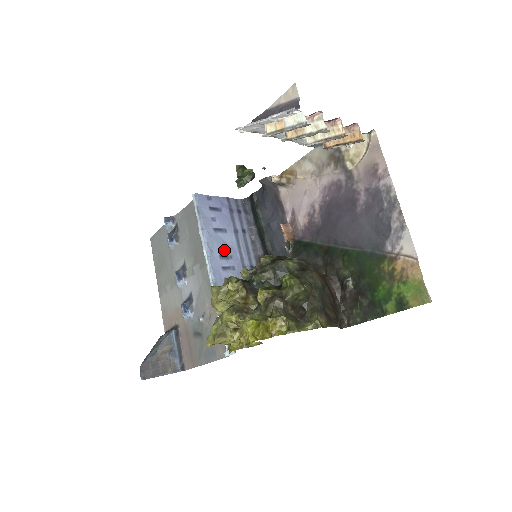
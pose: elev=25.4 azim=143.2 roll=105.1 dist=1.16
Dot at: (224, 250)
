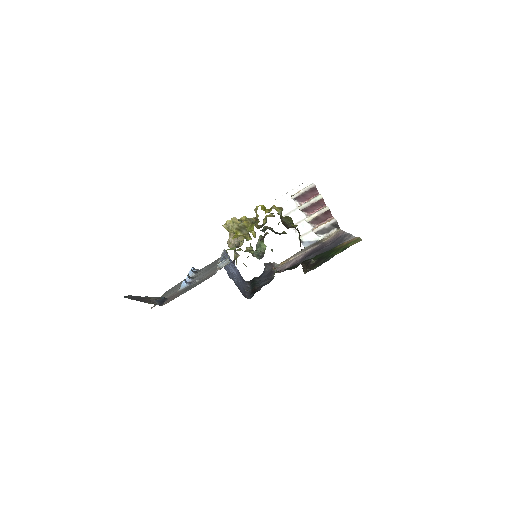
Dot at: occluded
